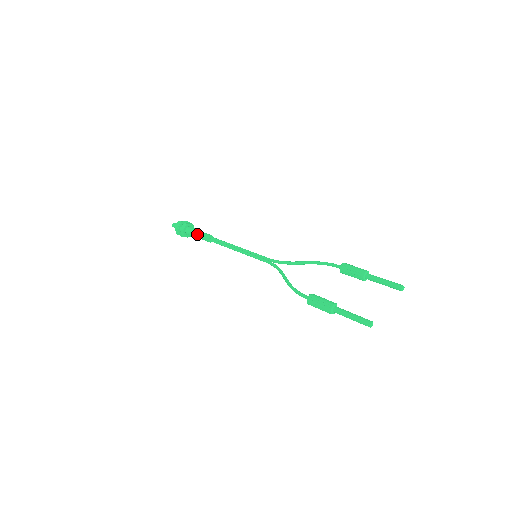
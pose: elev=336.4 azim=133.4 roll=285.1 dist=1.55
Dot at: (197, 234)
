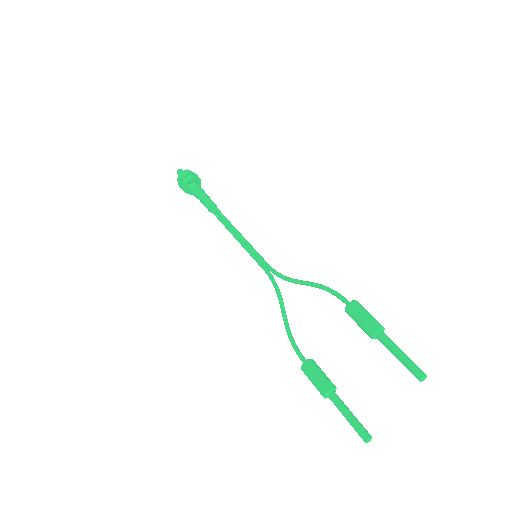
Dot at: occluded
